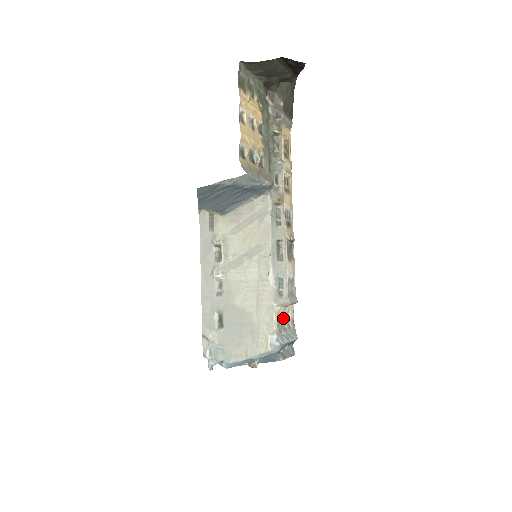
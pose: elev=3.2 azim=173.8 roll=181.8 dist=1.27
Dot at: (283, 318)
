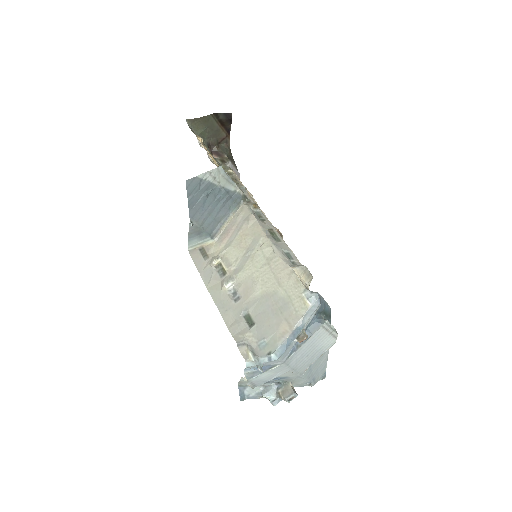
Dot at: occluded
